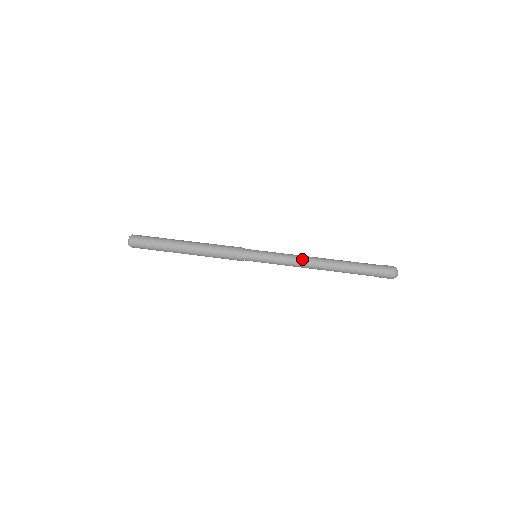
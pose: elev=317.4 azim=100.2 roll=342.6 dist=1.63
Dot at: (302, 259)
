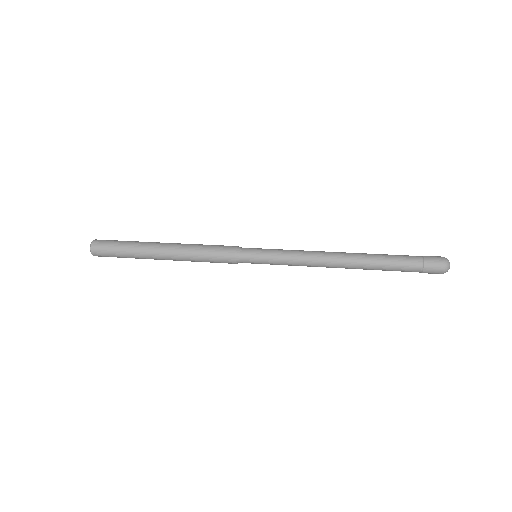
Dot at: (318, 252)
